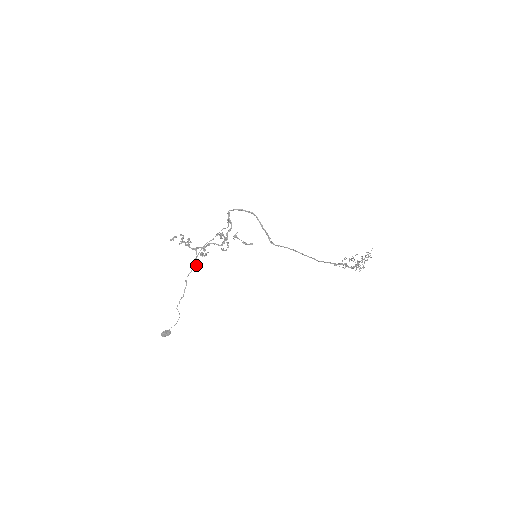
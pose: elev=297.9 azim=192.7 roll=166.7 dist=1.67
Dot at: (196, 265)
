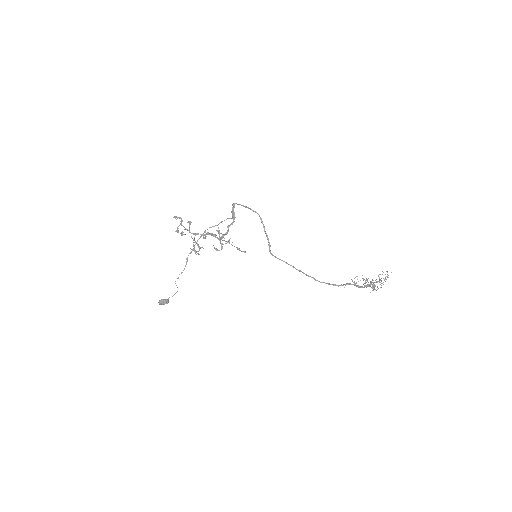
Dot at: occluded
